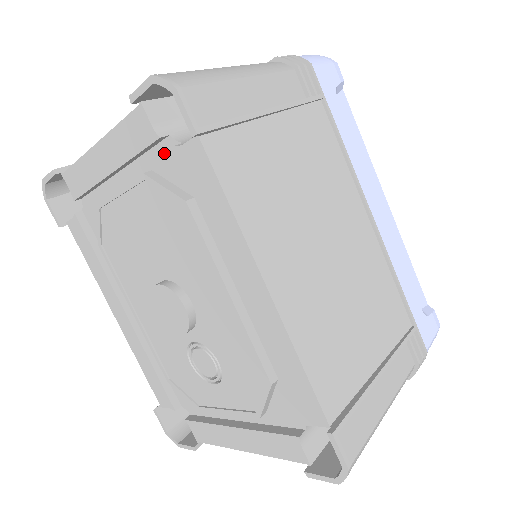
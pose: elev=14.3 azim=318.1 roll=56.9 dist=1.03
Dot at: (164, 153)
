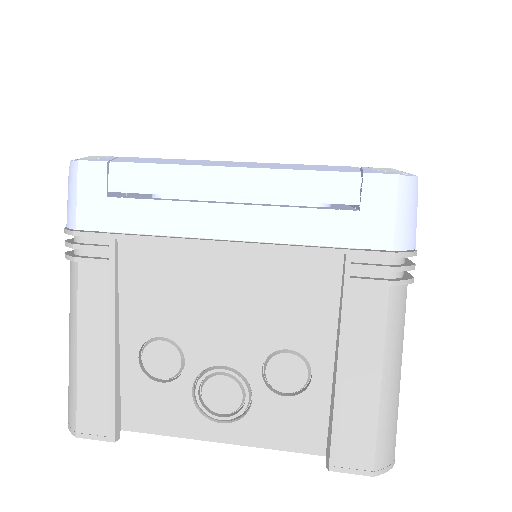
Dot at: occluded
